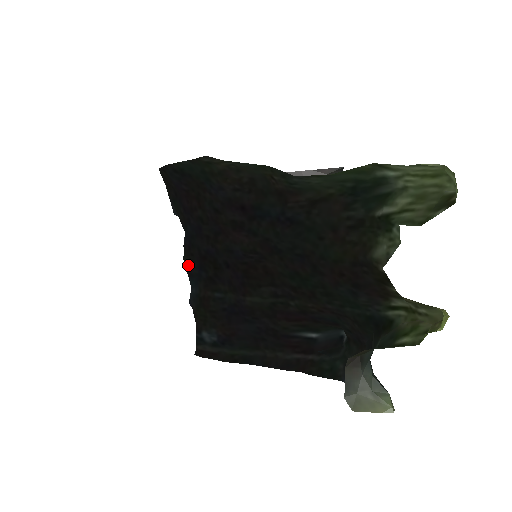
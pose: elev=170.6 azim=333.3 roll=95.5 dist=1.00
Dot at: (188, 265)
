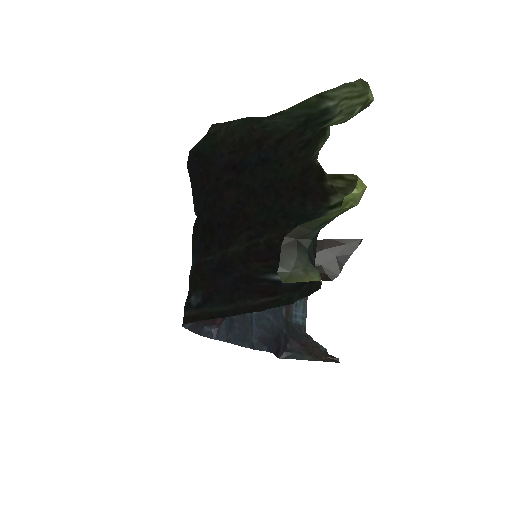
Dot at: (193, 242)
